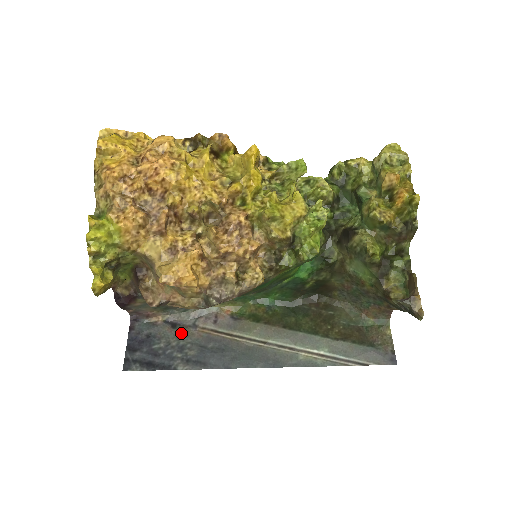
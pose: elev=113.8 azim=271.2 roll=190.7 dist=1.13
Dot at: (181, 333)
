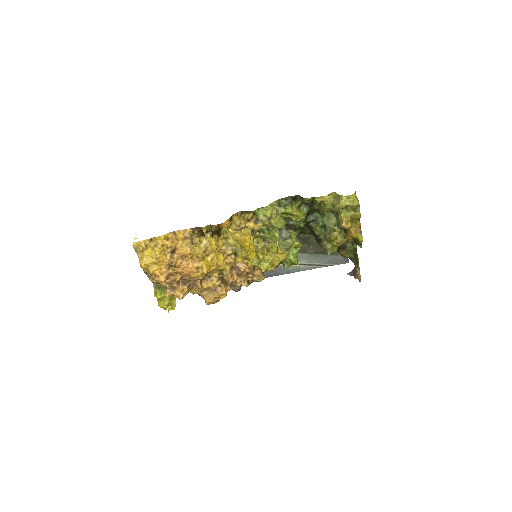
Dot at: occluded
